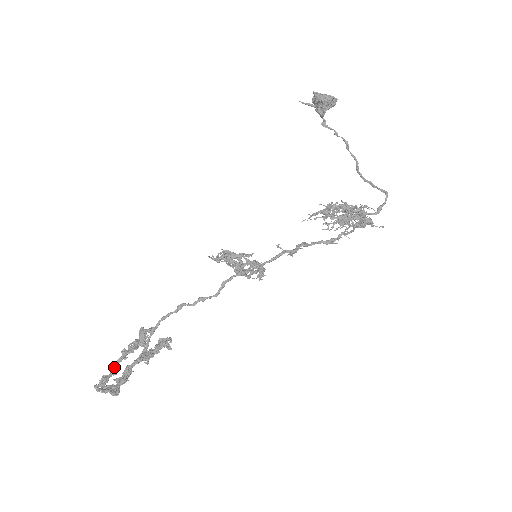
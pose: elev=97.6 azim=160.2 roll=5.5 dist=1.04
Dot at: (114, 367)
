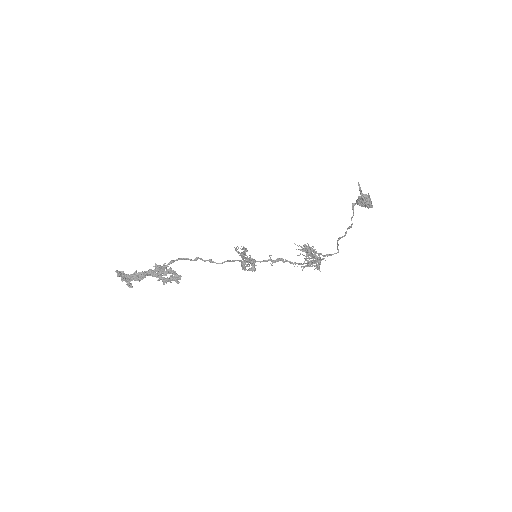
Dot at: (138, 273)
